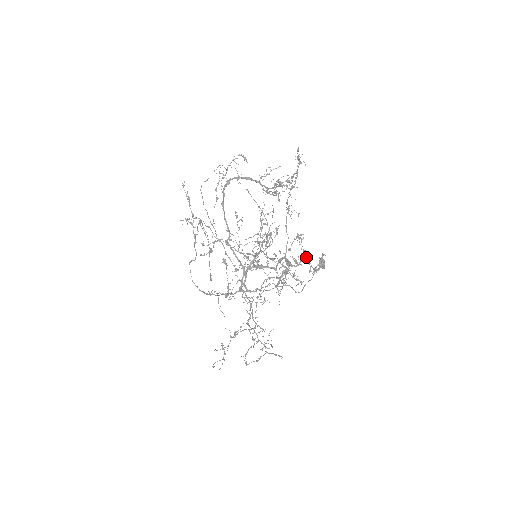
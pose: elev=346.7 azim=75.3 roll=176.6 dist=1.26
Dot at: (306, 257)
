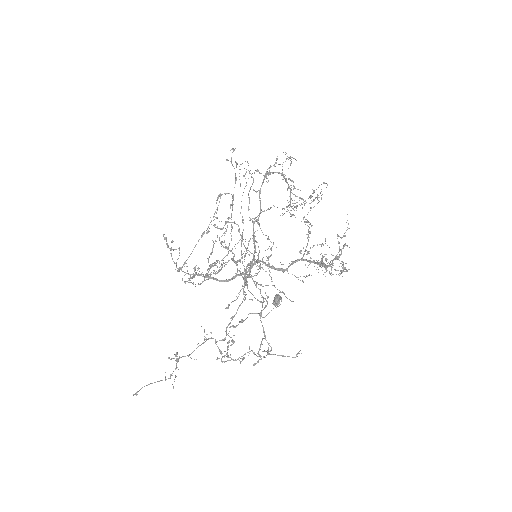
Dot at: occluded
